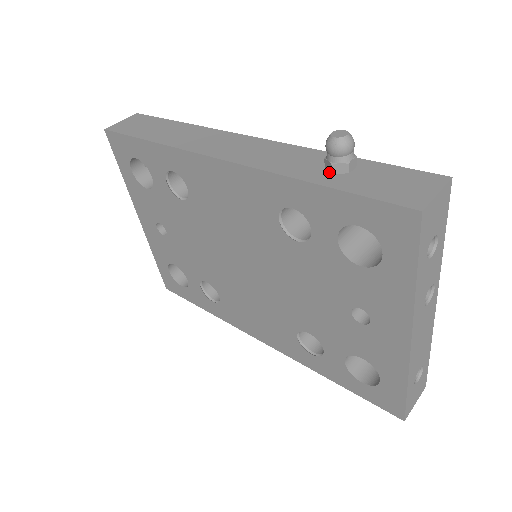
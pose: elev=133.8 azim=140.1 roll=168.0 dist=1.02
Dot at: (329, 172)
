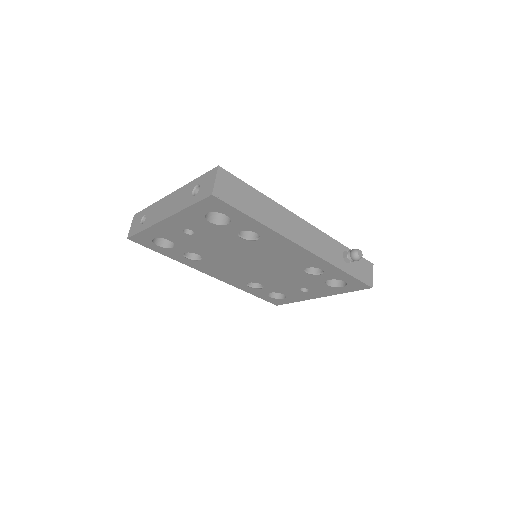
Dot at: (345, 262)
